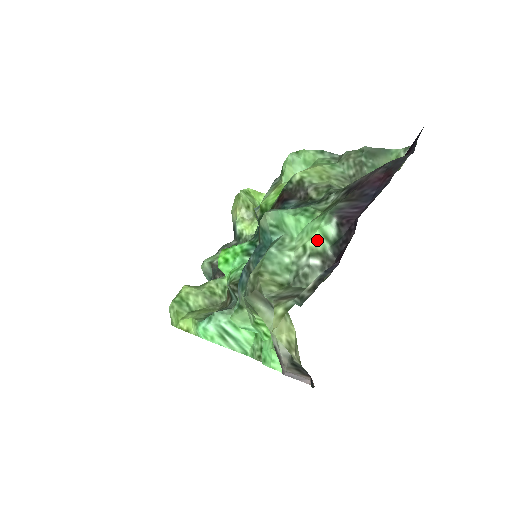
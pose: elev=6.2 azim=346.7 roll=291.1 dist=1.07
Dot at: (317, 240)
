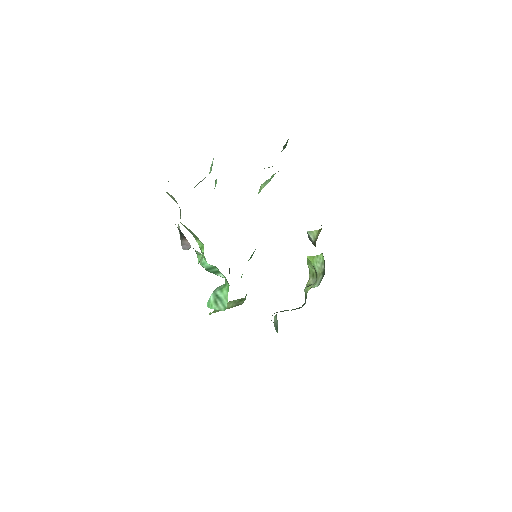
Dot at: (210, 172)
